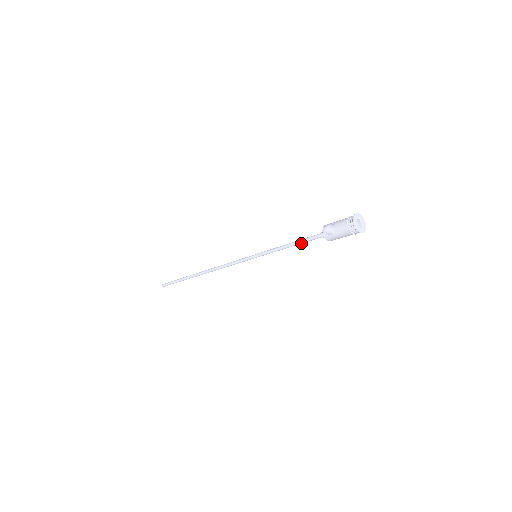
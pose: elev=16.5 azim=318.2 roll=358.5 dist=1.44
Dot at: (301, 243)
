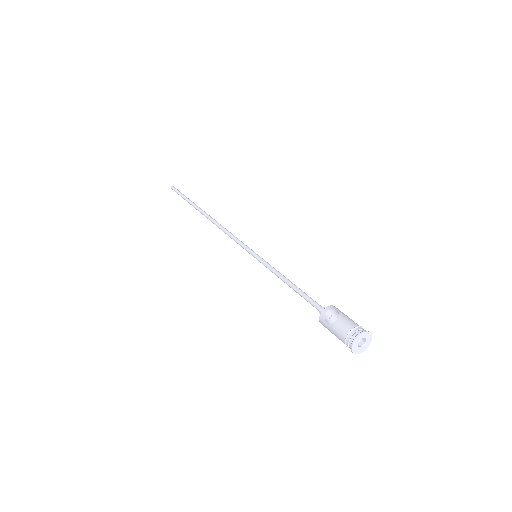
Dot at: (299, 293)
